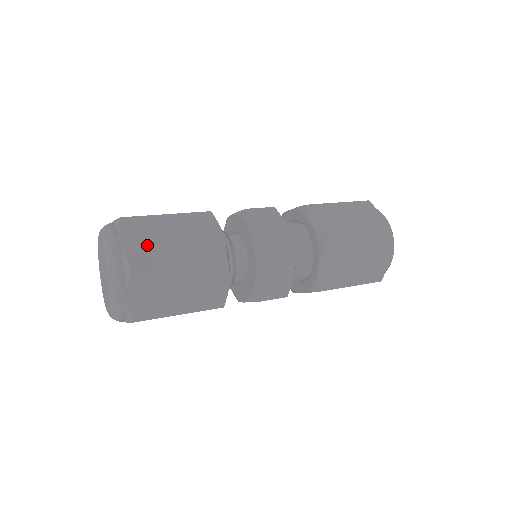
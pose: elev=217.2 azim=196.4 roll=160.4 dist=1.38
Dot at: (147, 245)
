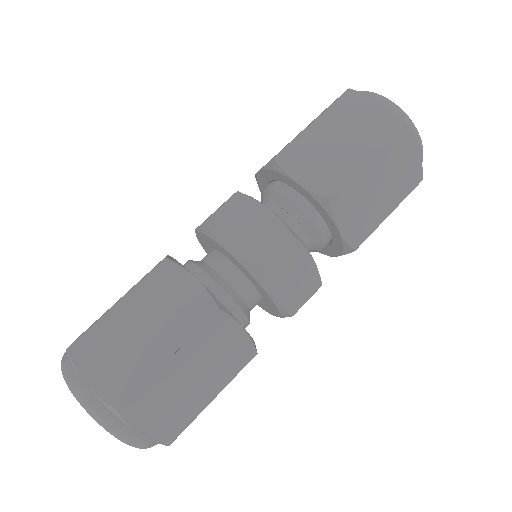
Dot at: occluded
